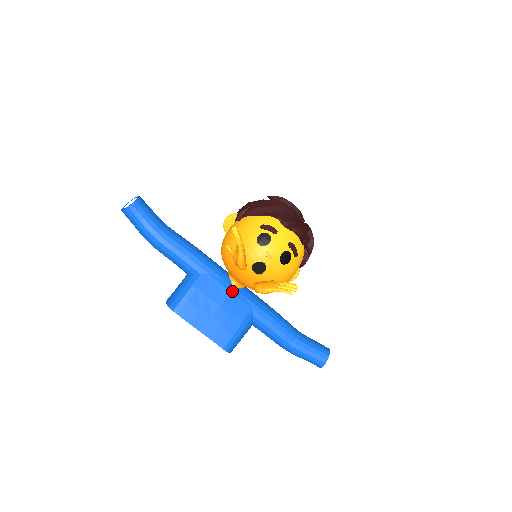
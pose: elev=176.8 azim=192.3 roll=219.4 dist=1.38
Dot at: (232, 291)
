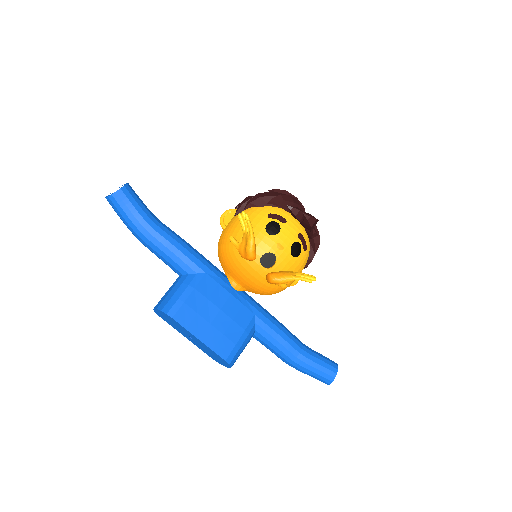
Dot at: (232, 293)
